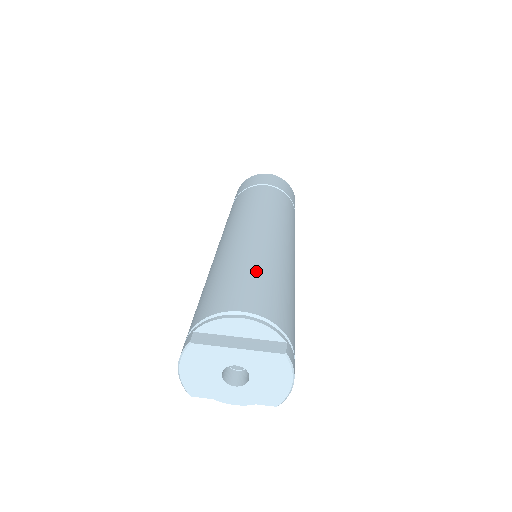
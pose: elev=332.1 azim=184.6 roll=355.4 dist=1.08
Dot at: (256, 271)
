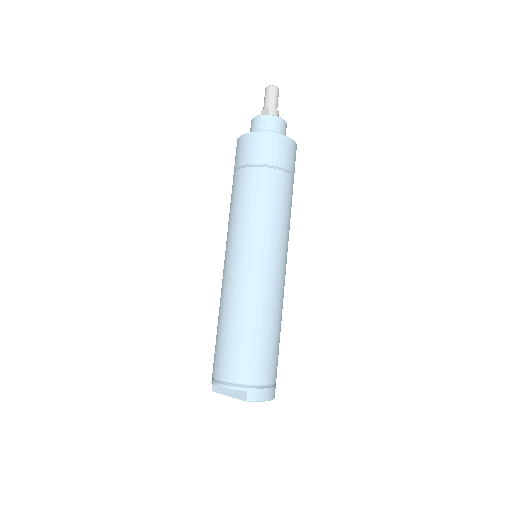
Dot at: (227, 333)
